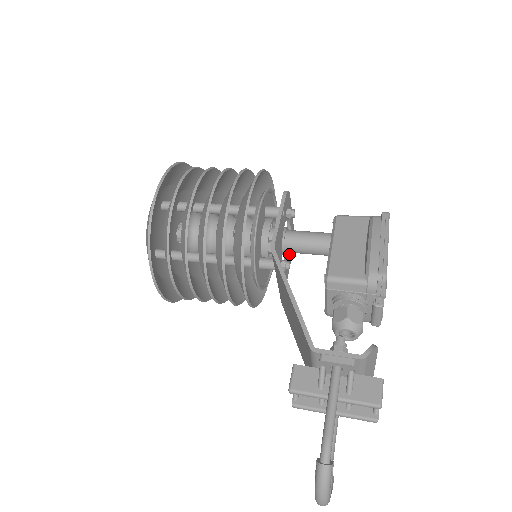
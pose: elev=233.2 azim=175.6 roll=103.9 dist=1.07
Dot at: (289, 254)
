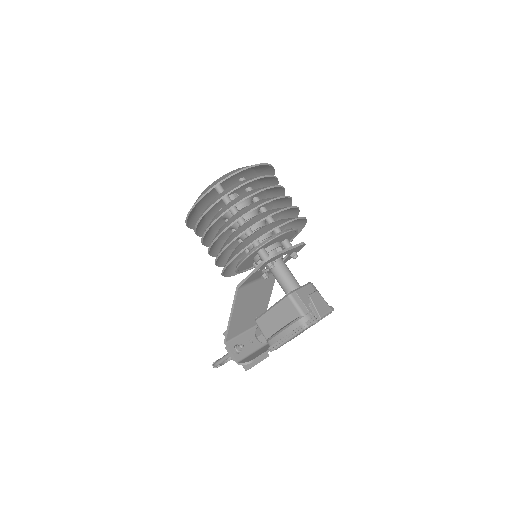
Dot at: (289, 256)
